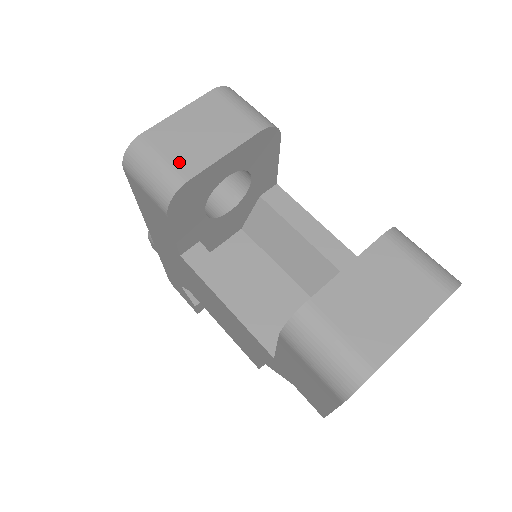
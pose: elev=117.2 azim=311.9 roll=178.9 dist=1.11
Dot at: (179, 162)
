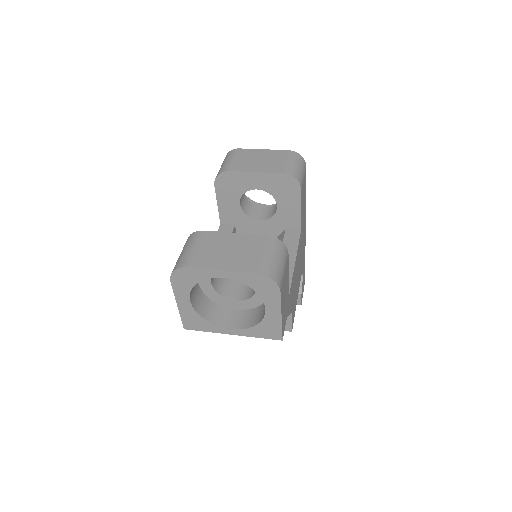
Dot at: (236, 164)
